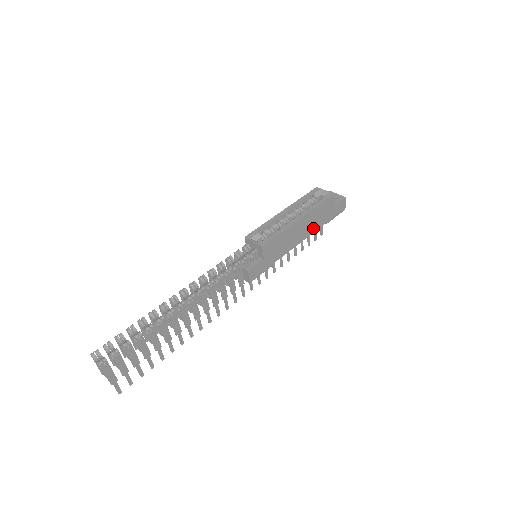
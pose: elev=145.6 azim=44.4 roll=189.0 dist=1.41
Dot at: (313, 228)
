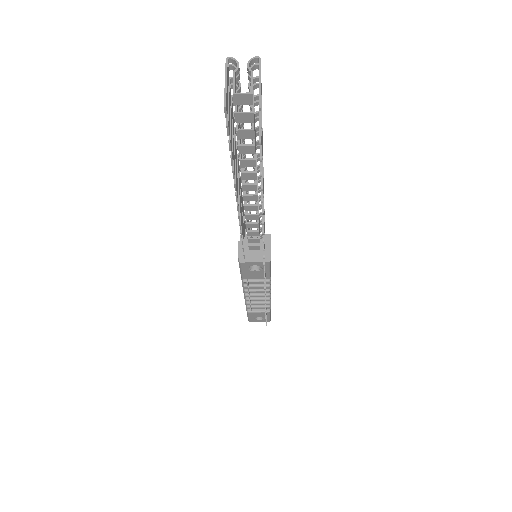
Dot at: occluded
